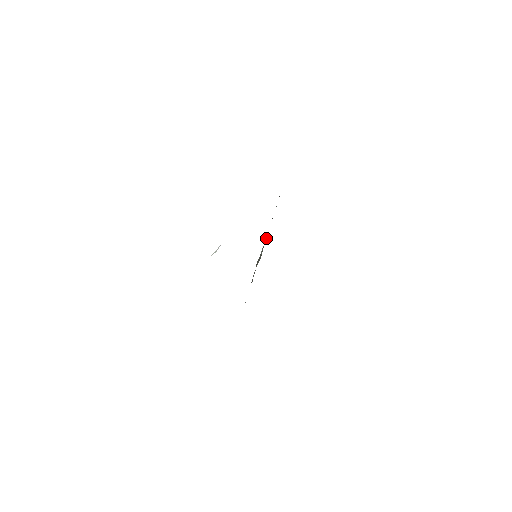
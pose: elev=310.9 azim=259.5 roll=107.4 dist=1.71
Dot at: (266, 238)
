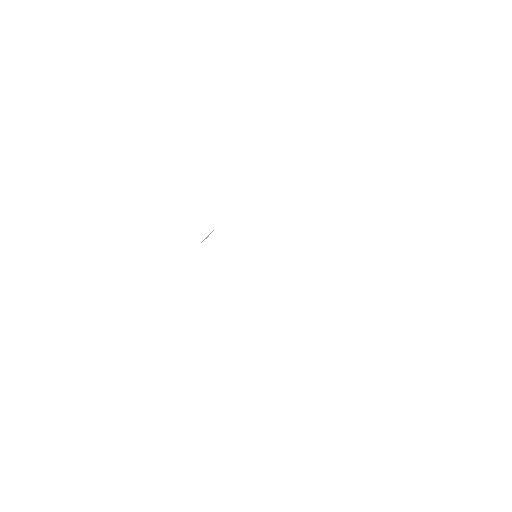
Dot at: occluded
